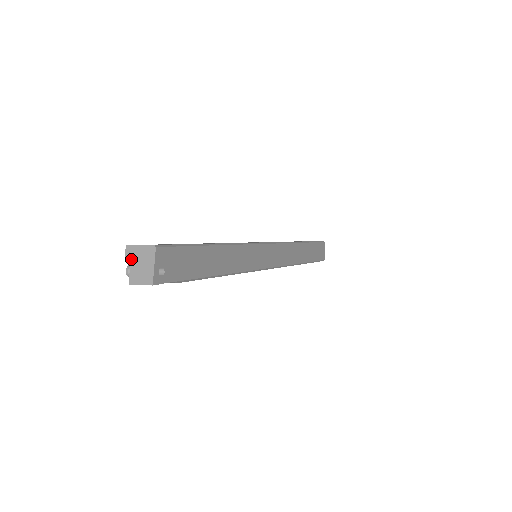
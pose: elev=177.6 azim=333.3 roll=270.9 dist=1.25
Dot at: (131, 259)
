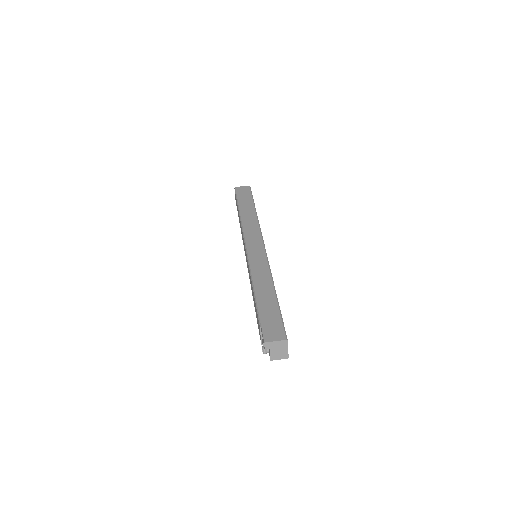
Dot at: (270, 349)
